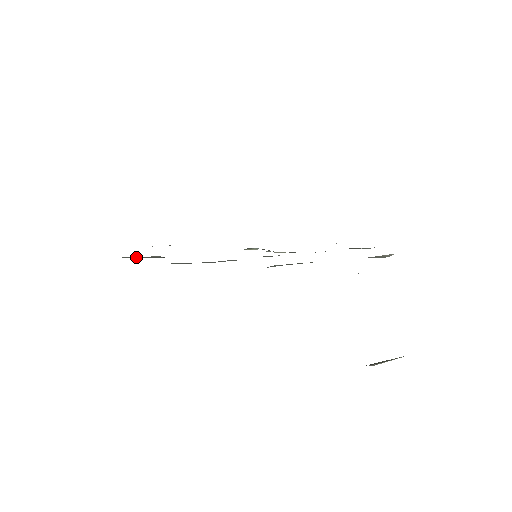
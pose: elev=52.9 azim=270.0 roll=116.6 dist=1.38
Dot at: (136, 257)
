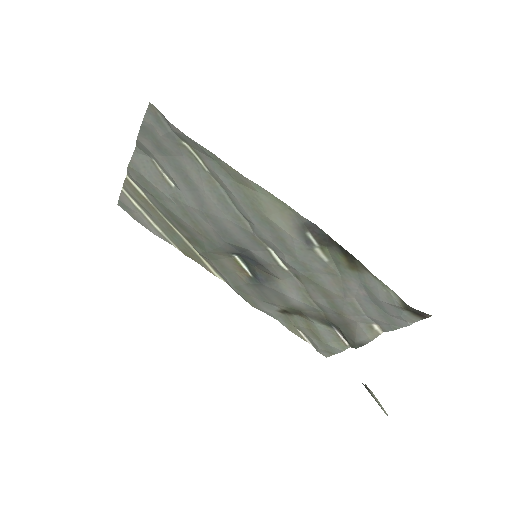
Dot at: (149, 170)
